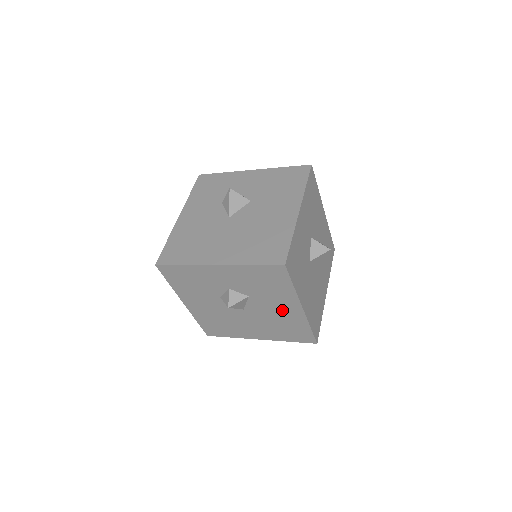
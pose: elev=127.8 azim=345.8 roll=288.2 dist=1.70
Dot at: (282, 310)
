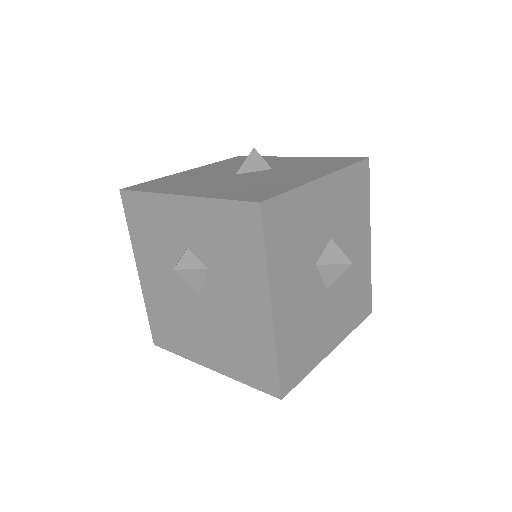
Dot at: (245, 308)
